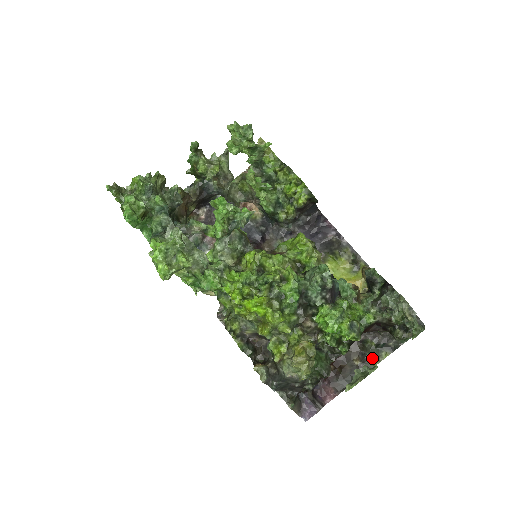
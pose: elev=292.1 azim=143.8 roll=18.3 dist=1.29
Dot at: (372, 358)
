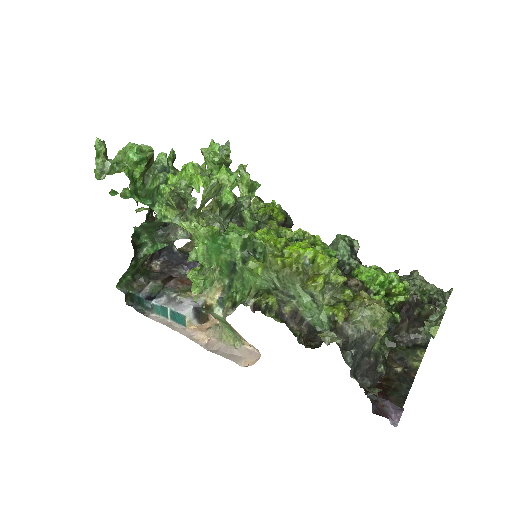
Dot at: (411, 360)
